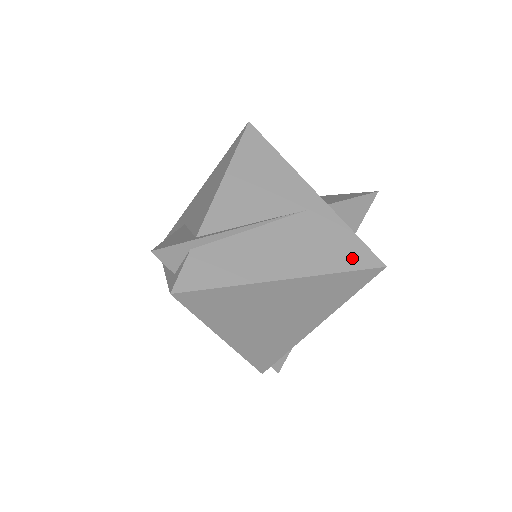
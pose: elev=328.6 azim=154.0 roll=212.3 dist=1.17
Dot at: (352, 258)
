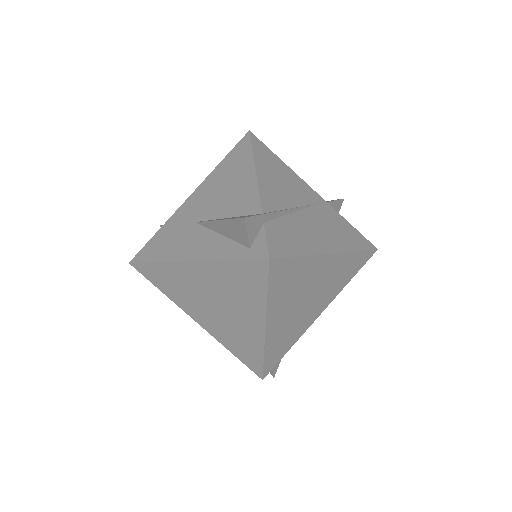
Dot at: (359, 241)
